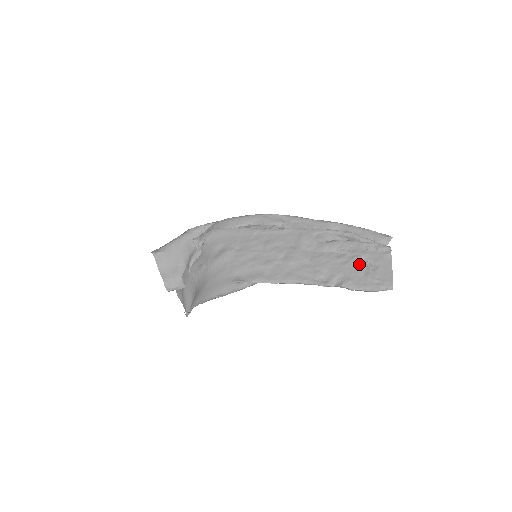
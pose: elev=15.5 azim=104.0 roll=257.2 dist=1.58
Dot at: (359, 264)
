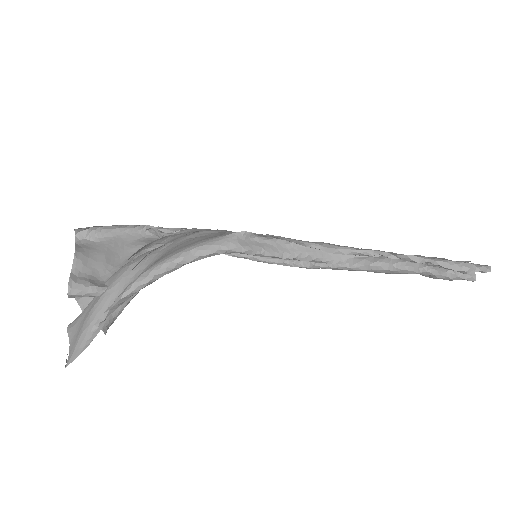
Dot at: occluded
